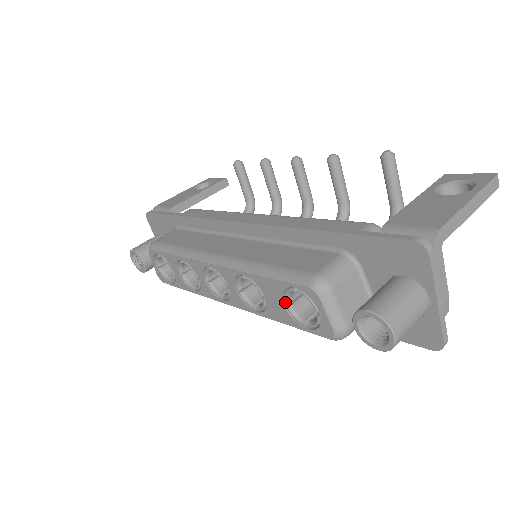
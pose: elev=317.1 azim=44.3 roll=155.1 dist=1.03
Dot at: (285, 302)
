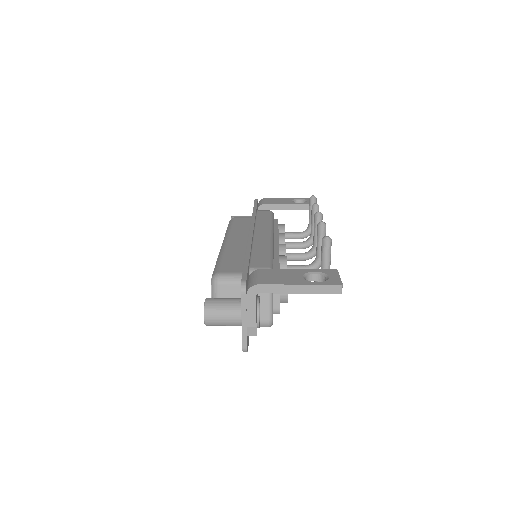
Dot at: occluded
